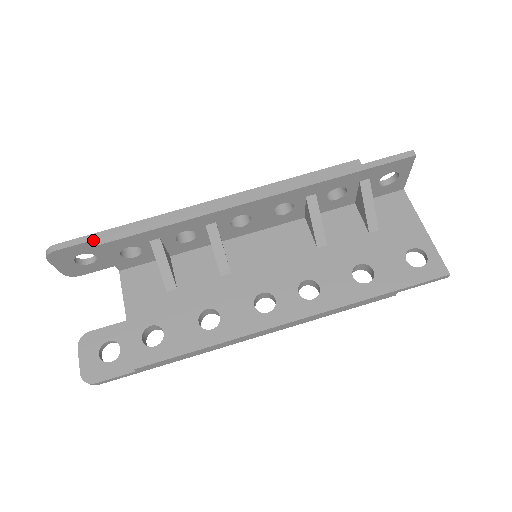
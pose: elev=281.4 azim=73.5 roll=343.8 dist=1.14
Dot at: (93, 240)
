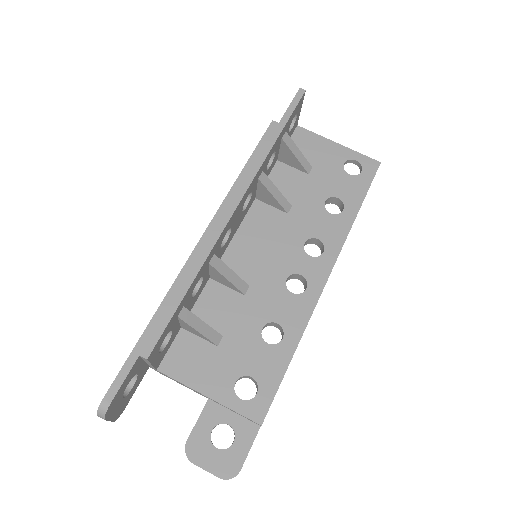
Dot at: (136, 360)
